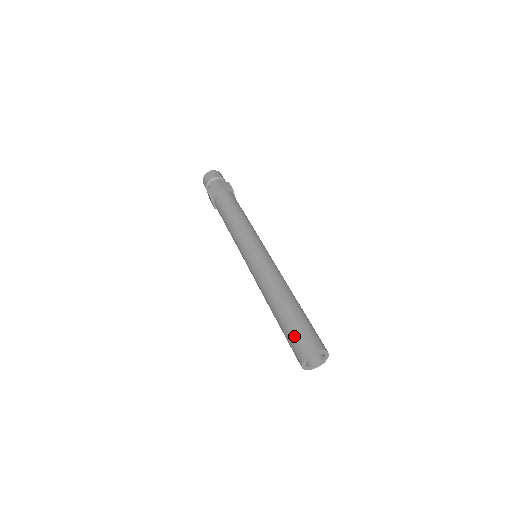
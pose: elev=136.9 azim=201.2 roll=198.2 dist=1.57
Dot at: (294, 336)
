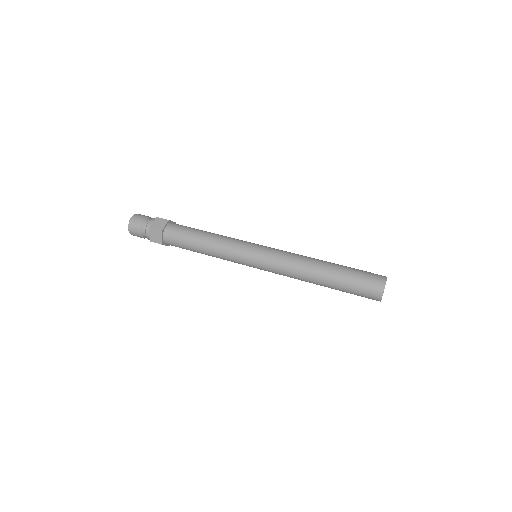
Dot at: (358, 290)
